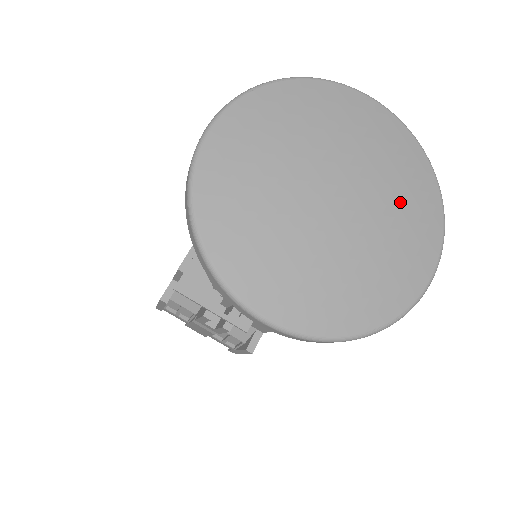
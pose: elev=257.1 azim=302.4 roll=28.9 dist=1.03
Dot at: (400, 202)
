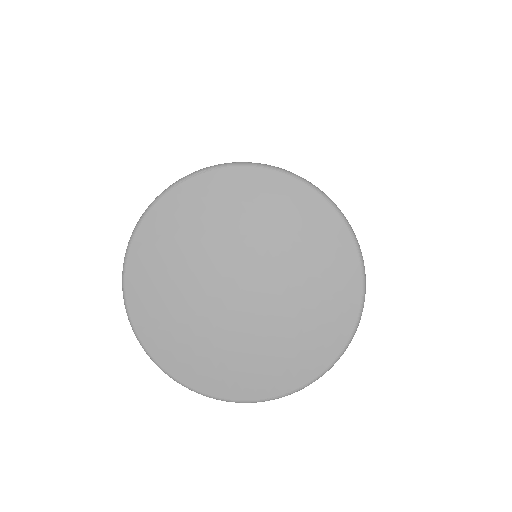
Dot at: (310, 293)
